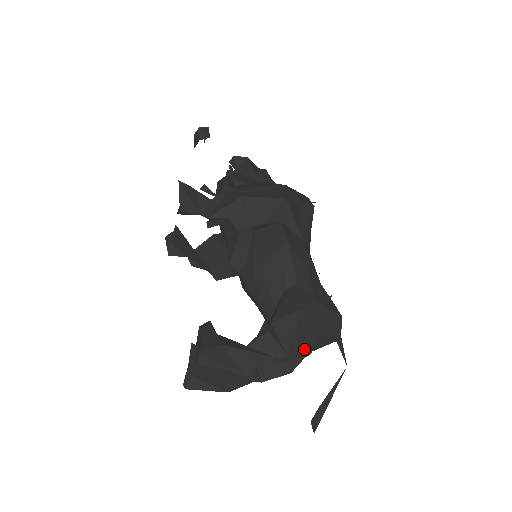
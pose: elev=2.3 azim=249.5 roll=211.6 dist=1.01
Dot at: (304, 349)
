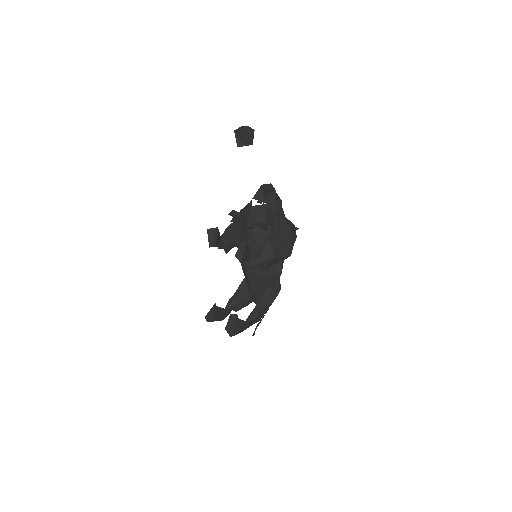
Dot at: occluded
